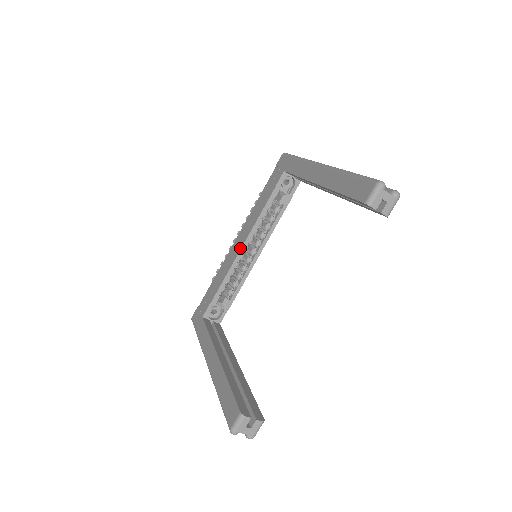
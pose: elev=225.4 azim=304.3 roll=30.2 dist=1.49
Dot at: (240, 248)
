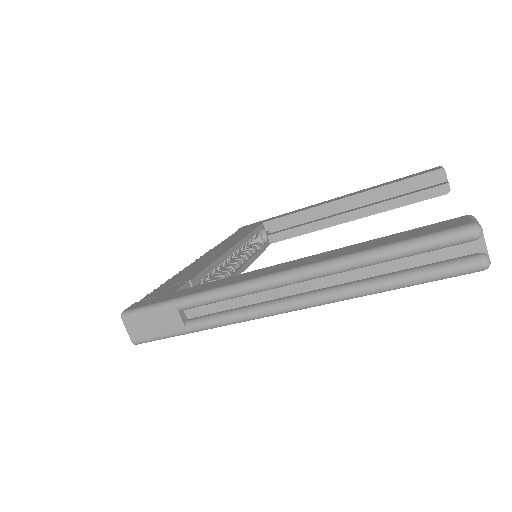
Dot at: (227, 249)
